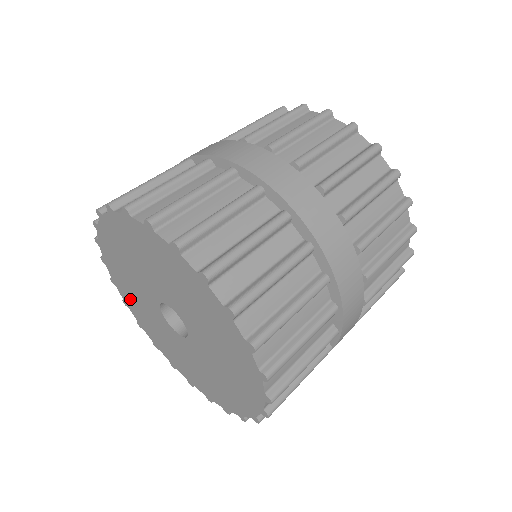
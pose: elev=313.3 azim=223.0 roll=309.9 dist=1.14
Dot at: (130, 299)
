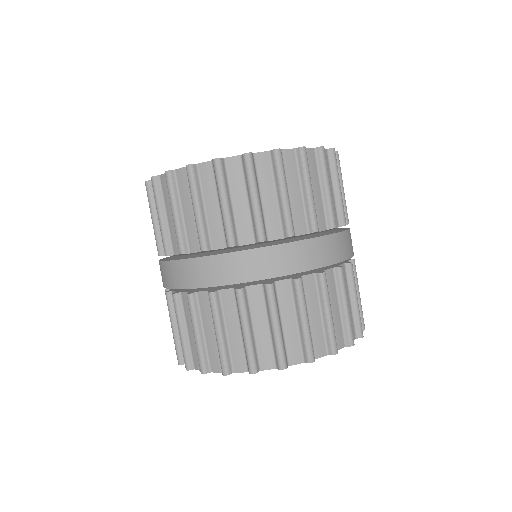
Dot at: occluded
